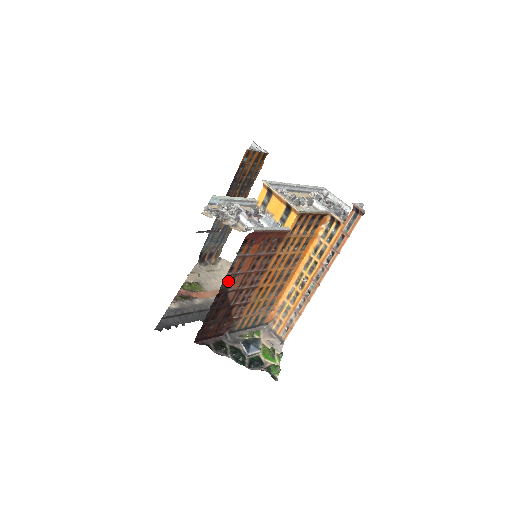
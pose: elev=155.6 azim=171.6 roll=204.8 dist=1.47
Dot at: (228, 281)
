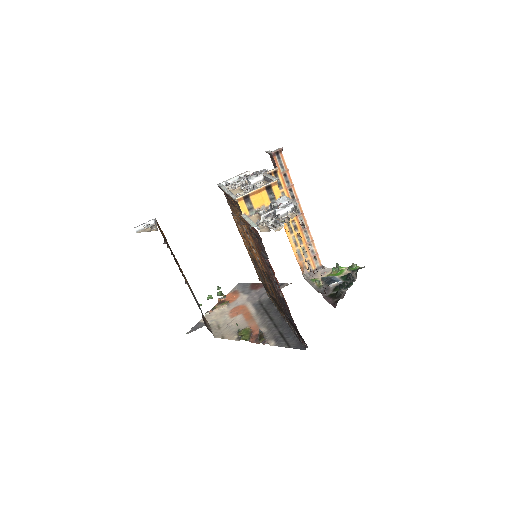
Dot at: occluded
